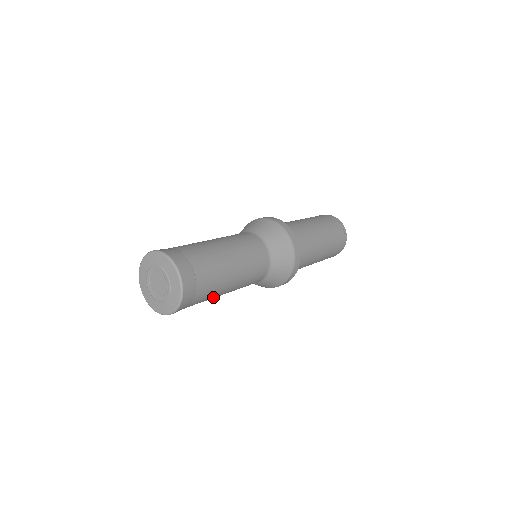
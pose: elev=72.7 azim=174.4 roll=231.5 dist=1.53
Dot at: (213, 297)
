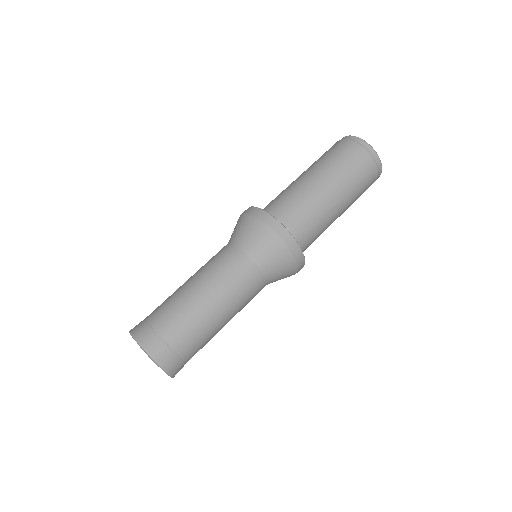
Dot at: (204, 327)
